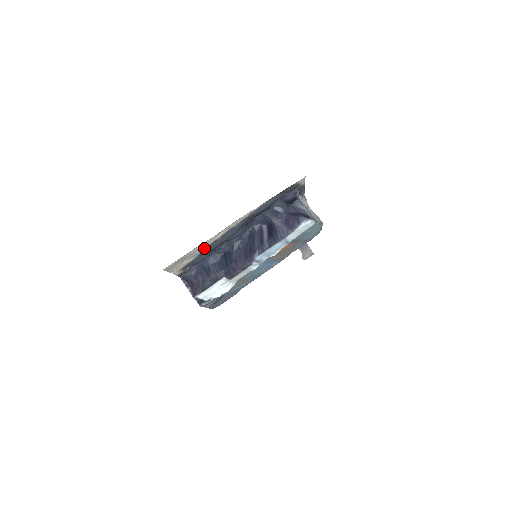
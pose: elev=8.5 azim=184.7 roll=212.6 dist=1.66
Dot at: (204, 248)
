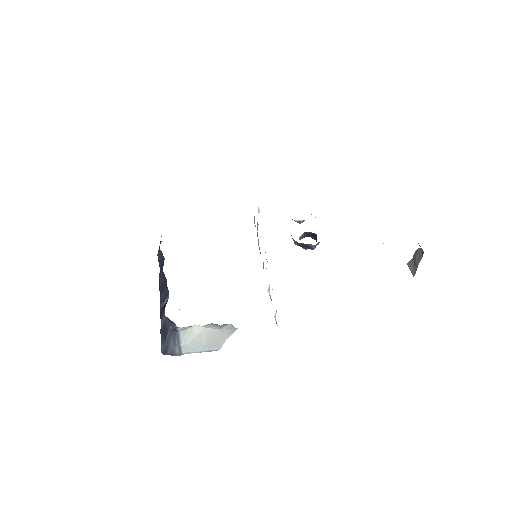
Dot at: occluded
